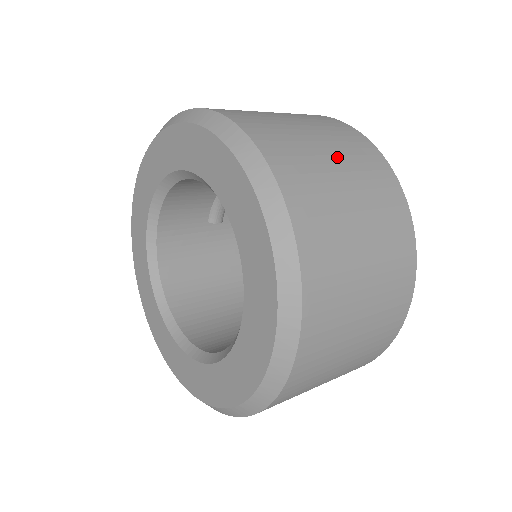
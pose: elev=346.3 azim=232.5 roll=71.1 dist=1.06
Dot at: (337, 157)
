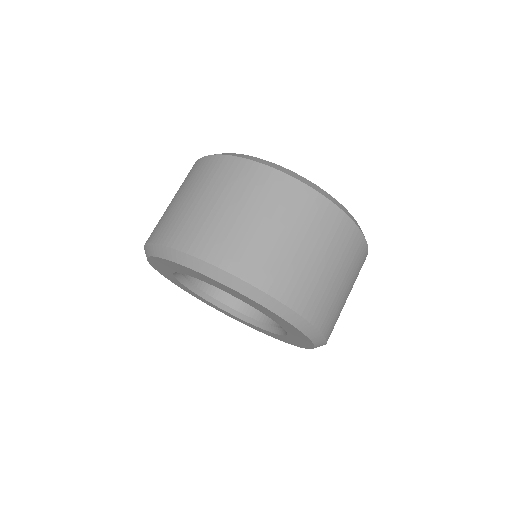
Dot at: (340, 271)
